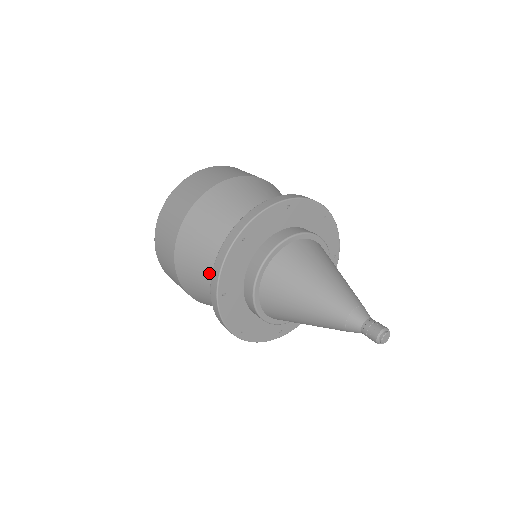
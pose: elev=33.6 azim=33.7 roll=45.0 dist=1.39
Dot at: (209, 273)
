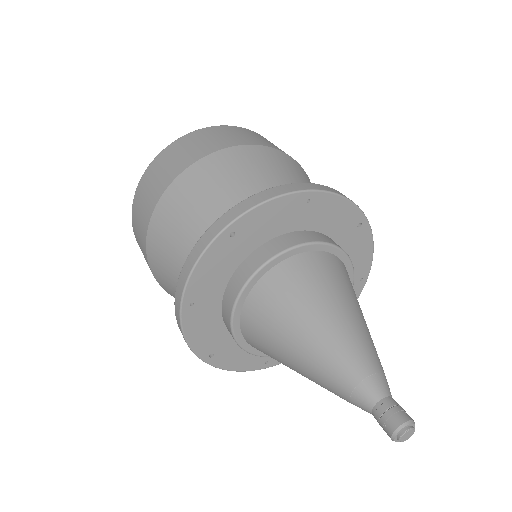
Dot at: occluded
